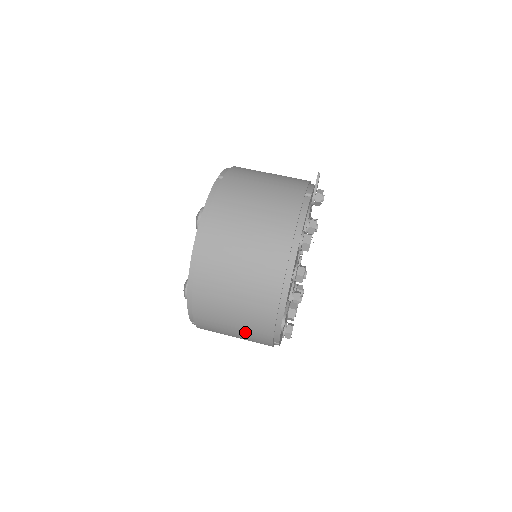
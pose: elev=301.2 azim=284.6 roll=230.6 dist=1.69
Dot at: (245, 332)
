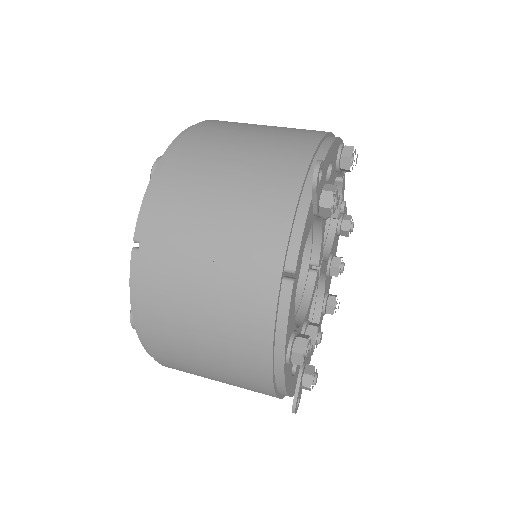
Dot at: (236, 227)
